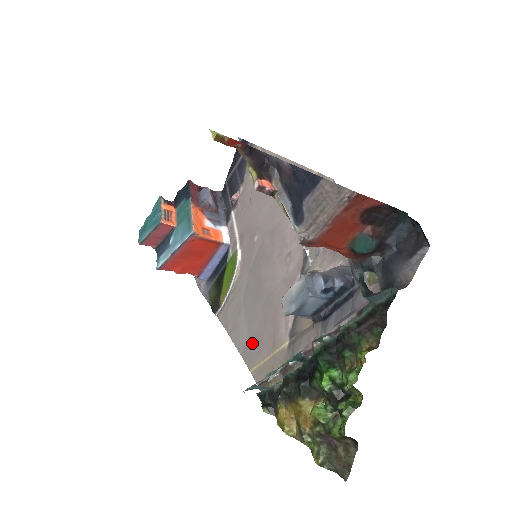
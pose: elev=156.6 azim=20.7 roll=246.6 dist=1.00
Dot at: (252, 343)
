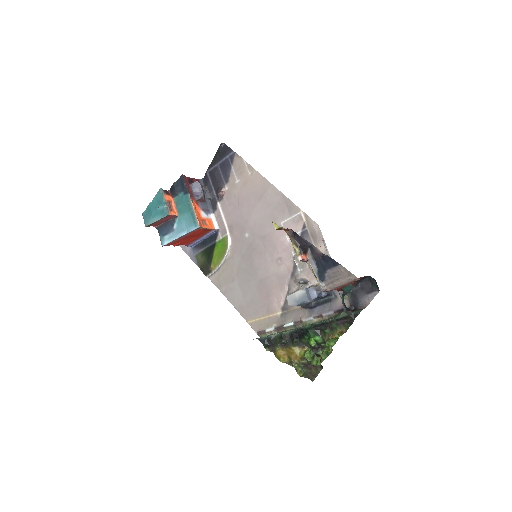
Dot at: (248, 305)
